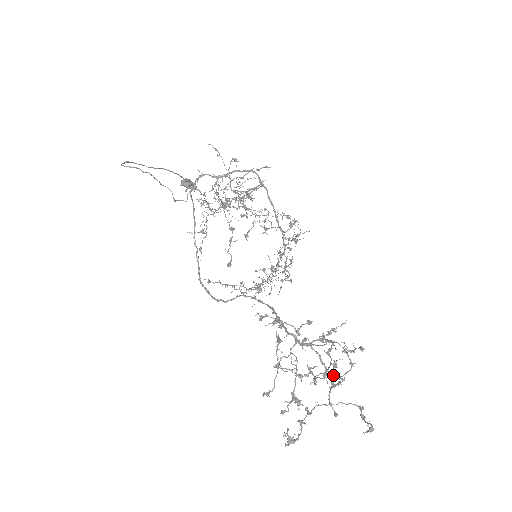
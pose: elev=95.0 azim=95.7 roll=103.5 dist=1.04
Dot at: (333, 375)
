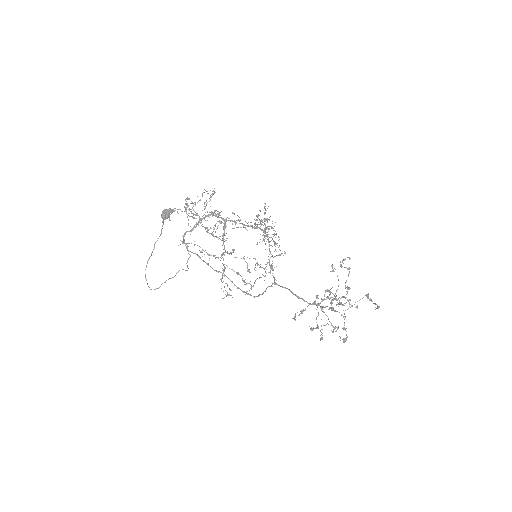
Dot at: occluded
